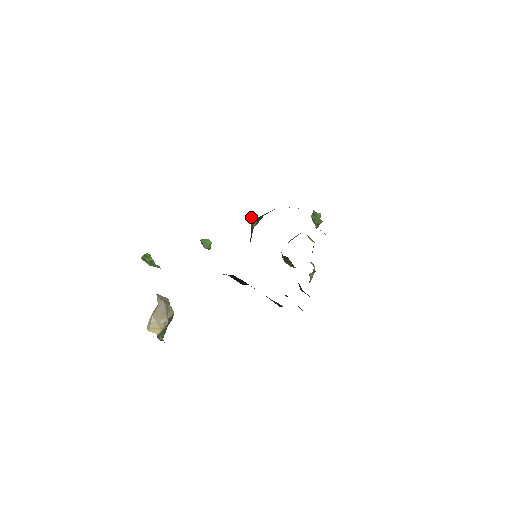
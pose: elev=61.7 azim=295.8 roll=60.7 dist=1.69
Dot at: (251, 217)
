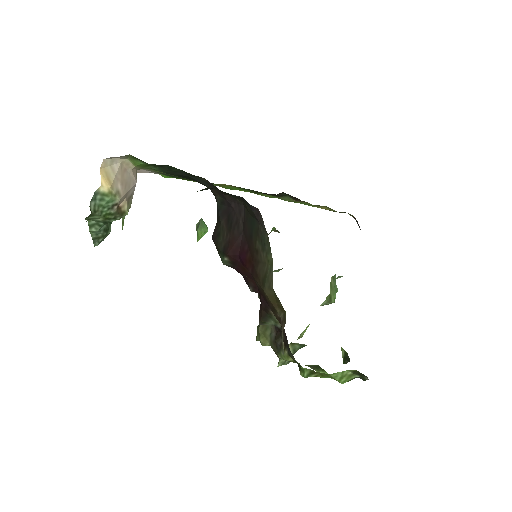
Dot at: occluded
